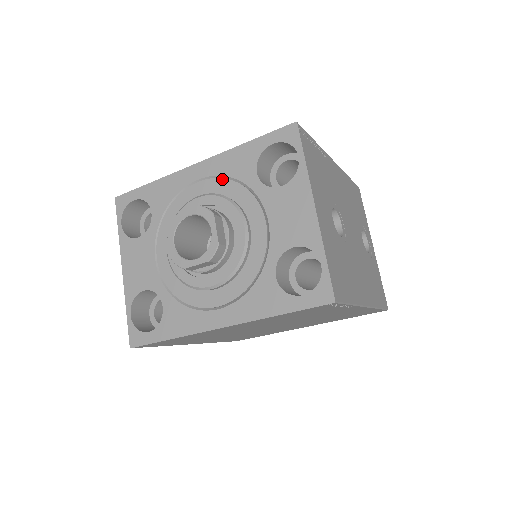
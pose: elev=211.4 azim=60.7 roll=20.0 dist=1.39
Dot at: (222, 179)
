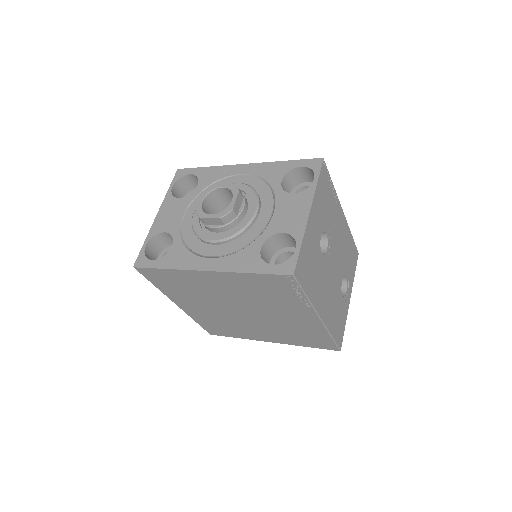
Dot at: (256, 178)
